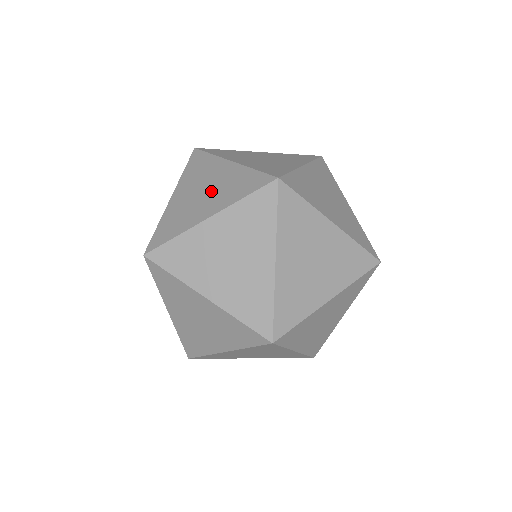
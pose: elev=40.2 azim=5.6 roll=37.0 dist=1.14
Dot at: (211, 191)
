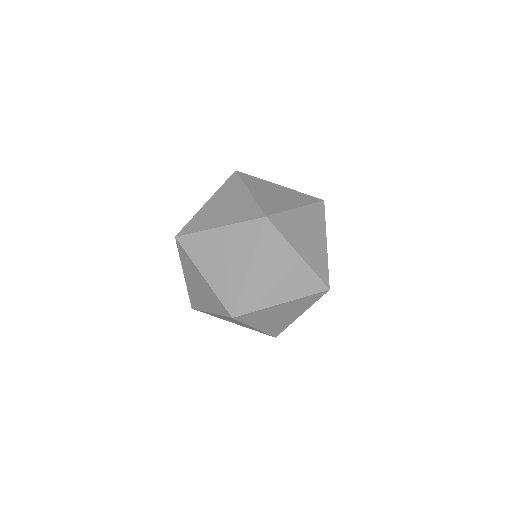
Dot at: (284, 279)
